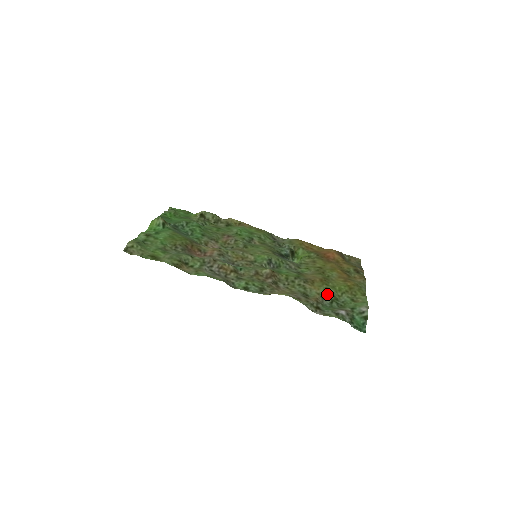
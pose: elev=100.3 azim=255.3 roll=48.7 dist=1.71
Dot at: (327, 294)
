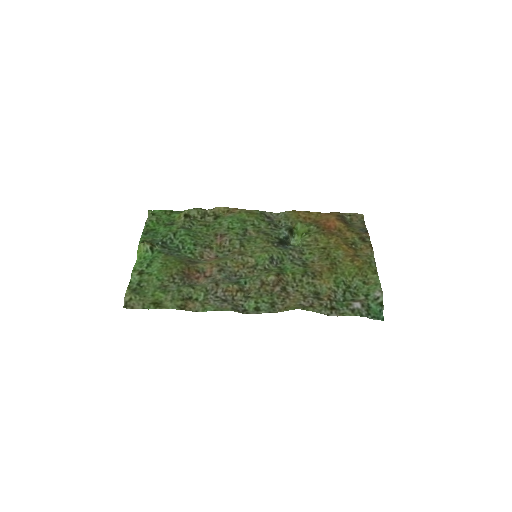
Dot at: (338, 285)
